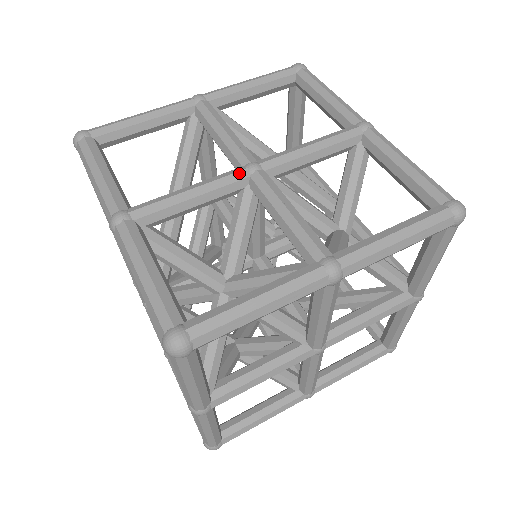
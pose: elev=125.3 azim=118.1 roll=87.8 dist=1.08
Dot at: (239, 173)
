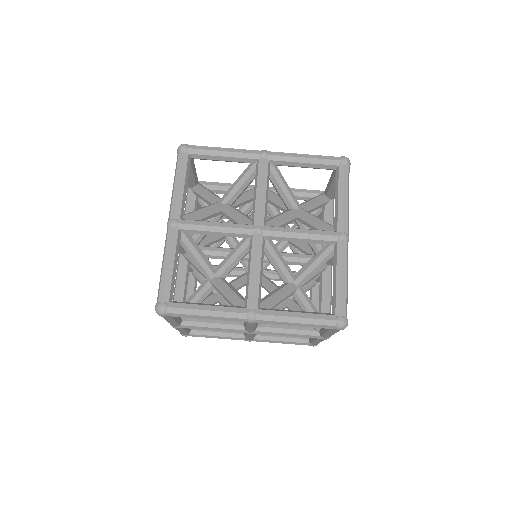
Dot at: (248, 230)
